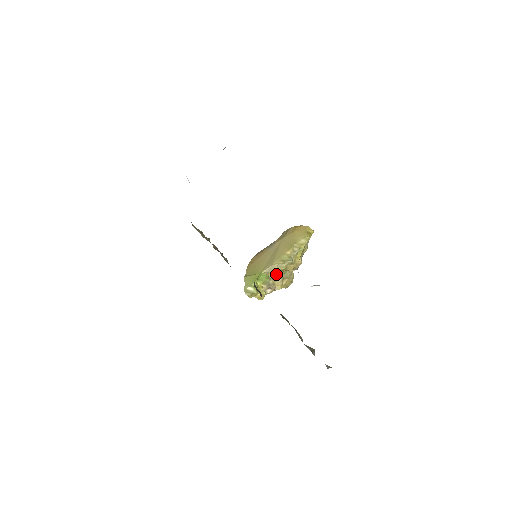
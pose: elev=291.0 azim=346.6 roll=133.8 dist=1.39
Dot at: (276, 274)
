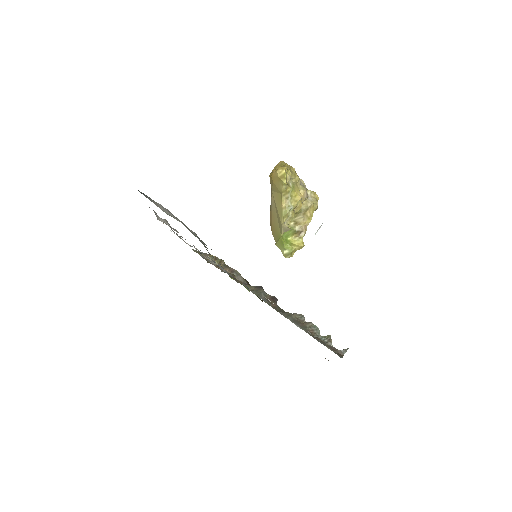
Dot at: (295, 217)
